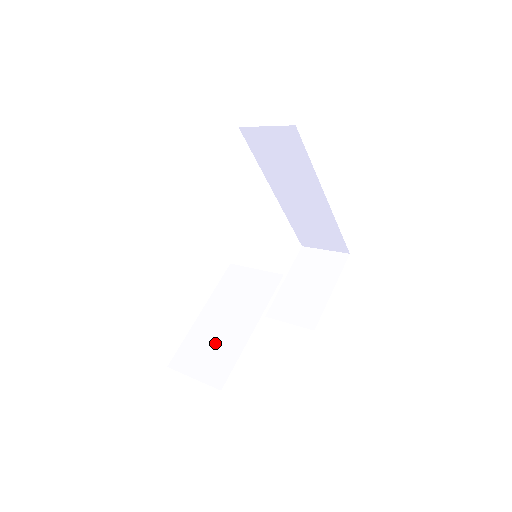
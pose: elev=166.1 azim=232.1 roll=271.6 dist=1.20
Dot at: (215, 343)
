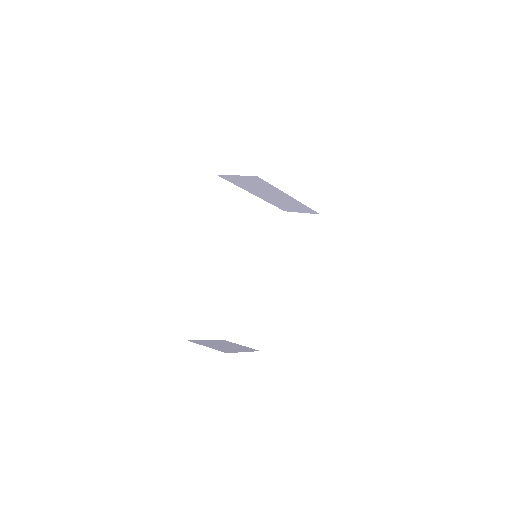
Dot at: (248, 321)
